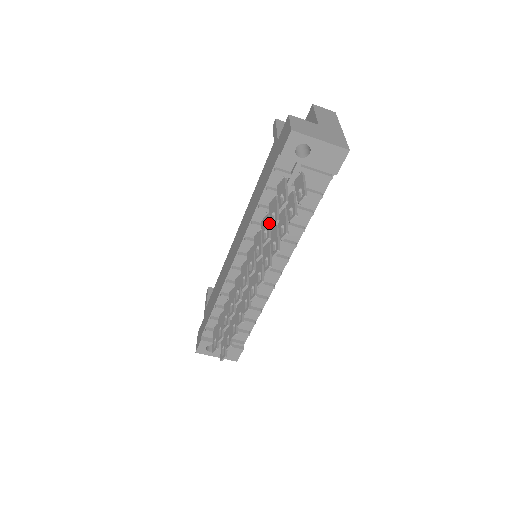
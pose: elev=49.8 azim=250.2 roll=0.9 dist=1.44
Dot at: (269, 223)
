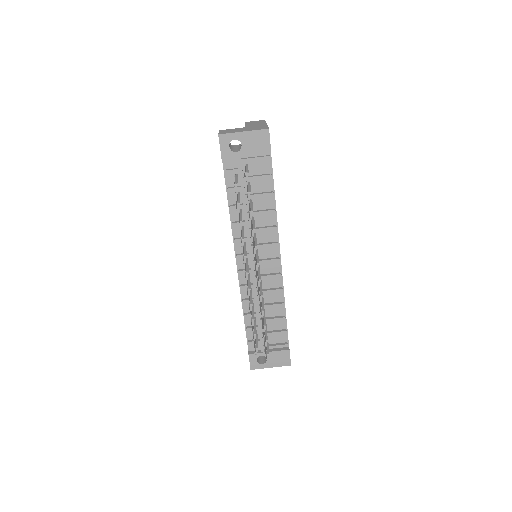
Dot at: (240, 214)
